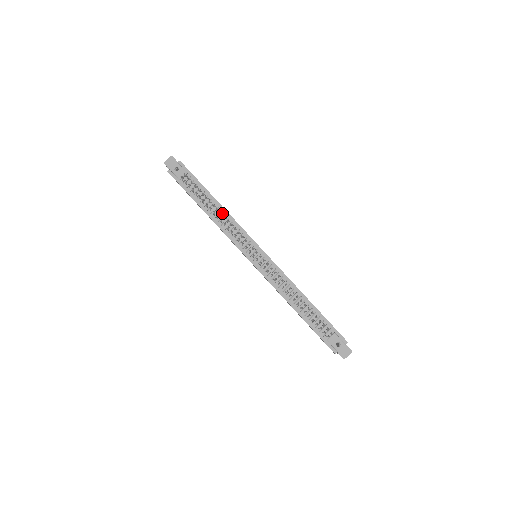
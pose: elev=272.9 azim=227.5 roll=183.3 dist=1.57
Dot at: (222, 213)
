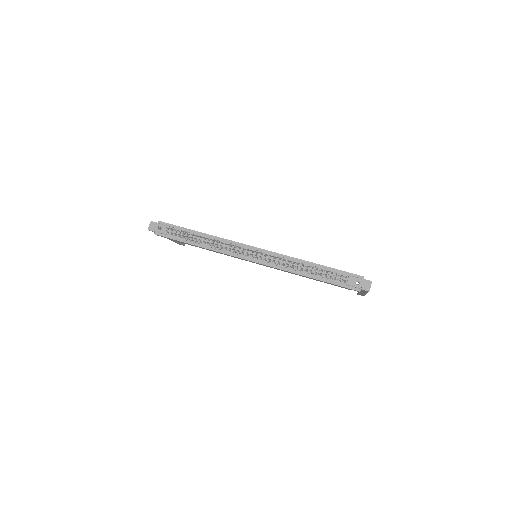
Dot at: (211, 239)
